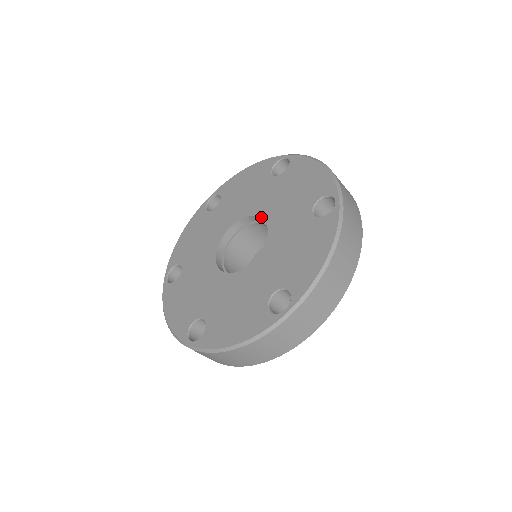
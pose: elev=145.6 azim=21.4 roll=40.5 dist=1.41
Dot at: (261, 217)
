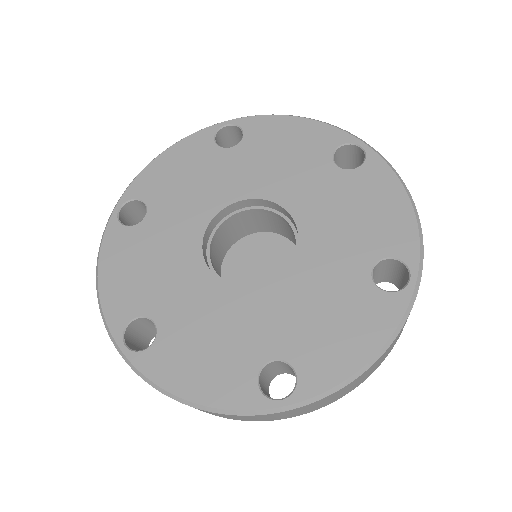
Dot at: (256, 198)
